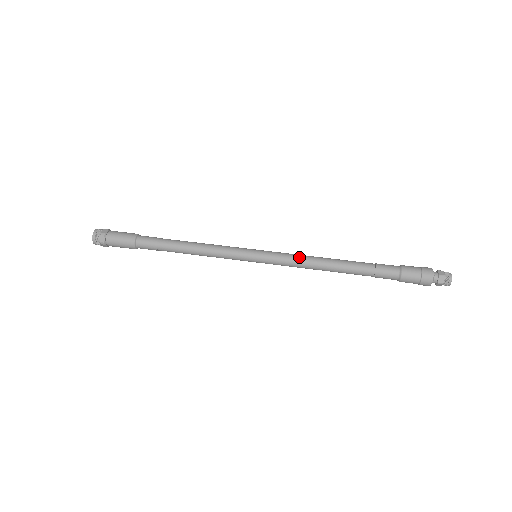
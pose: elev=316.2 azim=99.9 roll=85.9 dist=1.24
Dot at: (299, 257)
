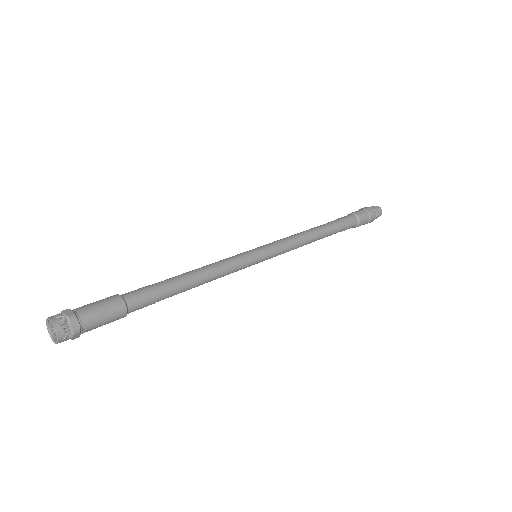
Dot at: (287, 237)
